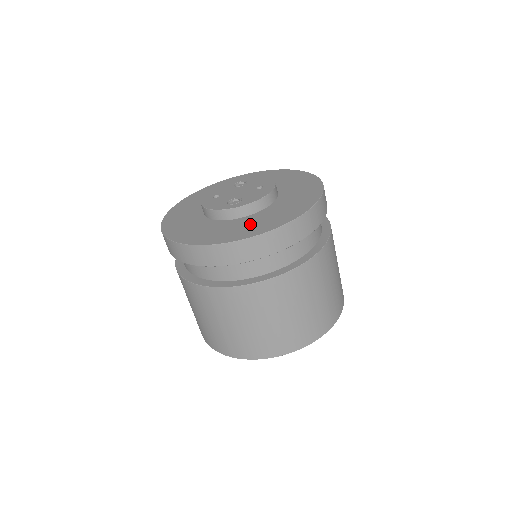
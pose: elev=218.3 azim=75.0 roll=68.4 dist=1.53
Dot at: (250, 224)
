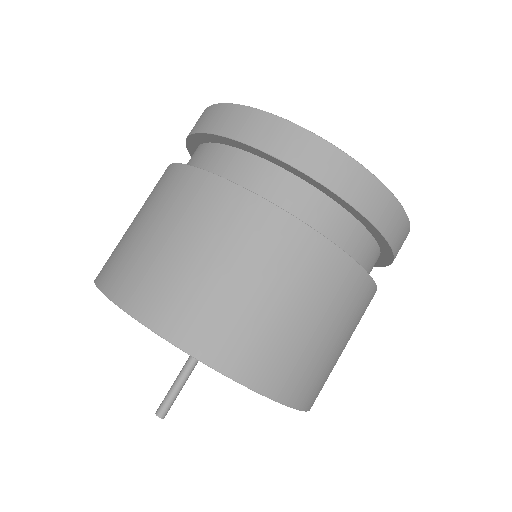
Dot at: occluded
